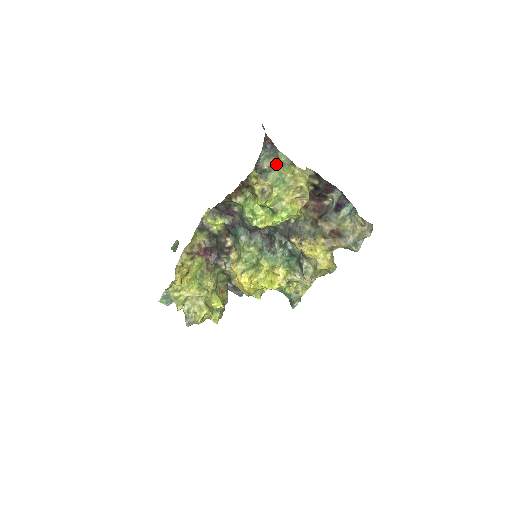
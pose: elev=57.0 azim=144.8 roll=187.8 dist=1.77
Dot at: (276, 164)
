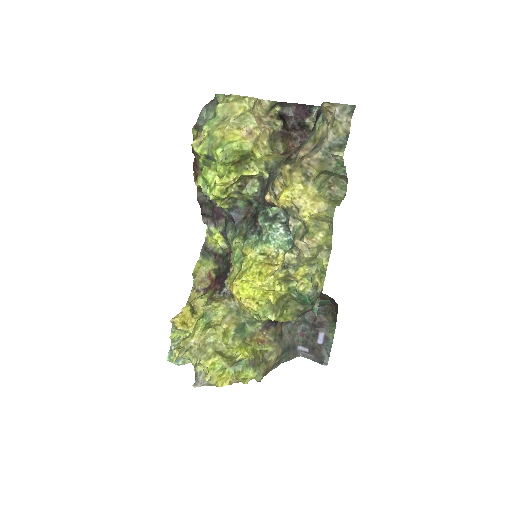
Dot at: occluded
